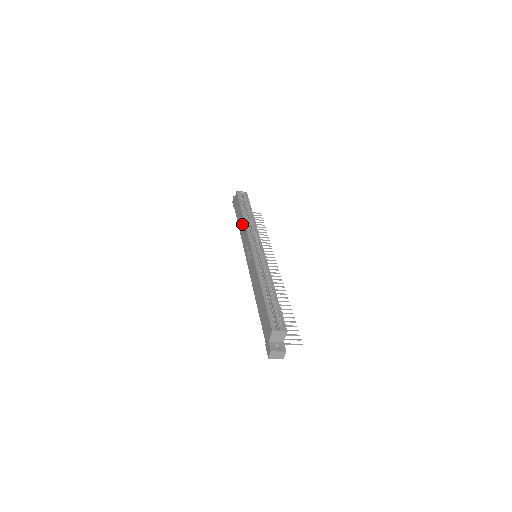
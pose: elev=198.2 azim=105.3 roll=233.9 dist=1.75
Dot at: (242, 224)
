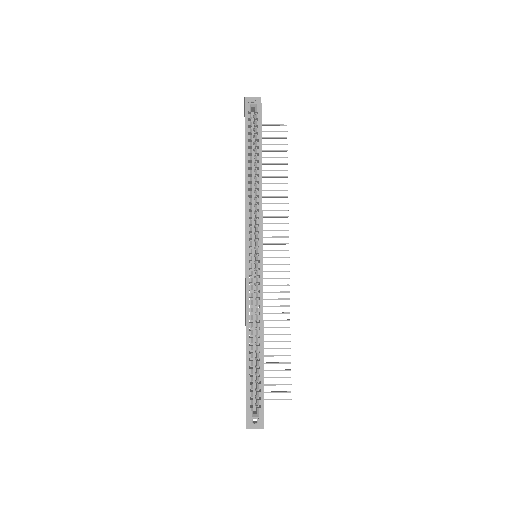
Dot at: occluded
